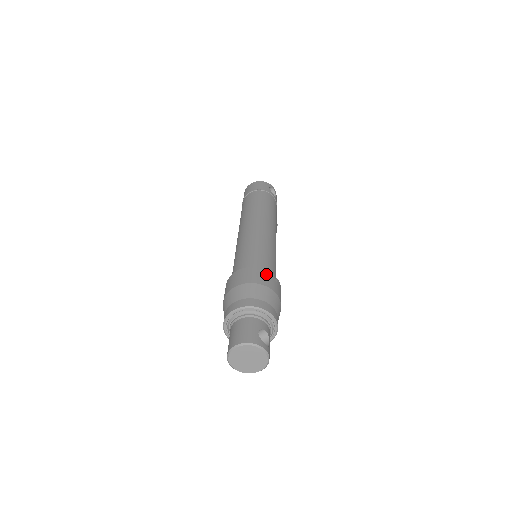
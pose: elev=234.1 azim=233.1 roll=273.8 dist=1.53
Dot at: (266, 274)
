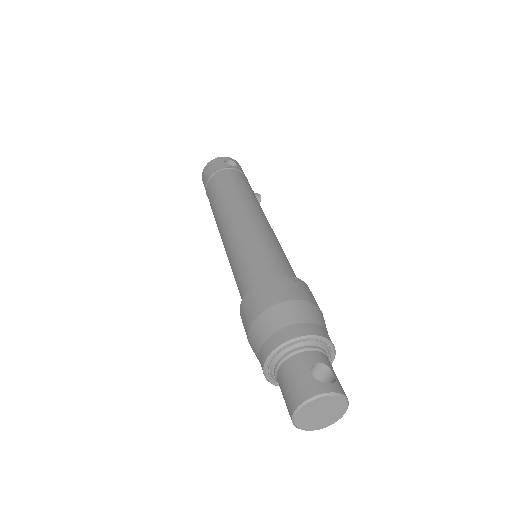
Dot at: (276, 283)
